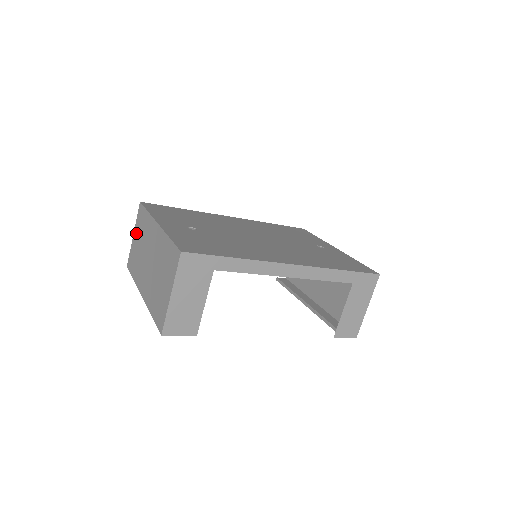
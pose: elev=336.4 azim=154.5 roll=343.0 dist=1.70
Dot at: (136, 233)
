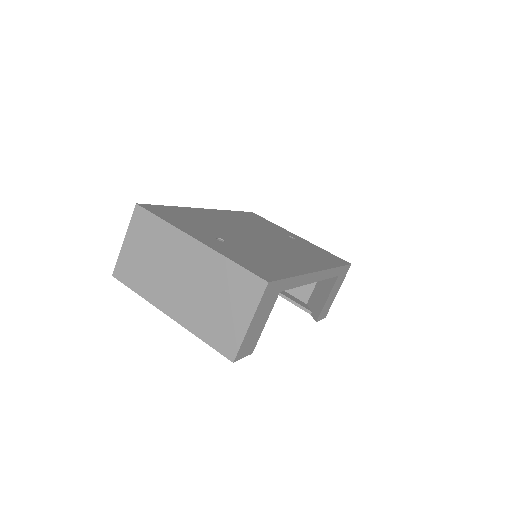
Dot at: (133, 240)
